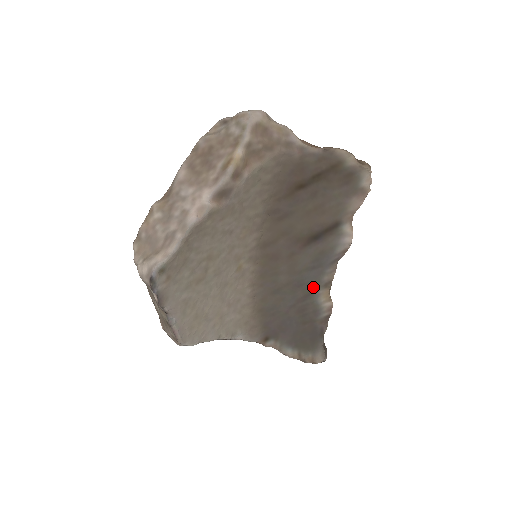
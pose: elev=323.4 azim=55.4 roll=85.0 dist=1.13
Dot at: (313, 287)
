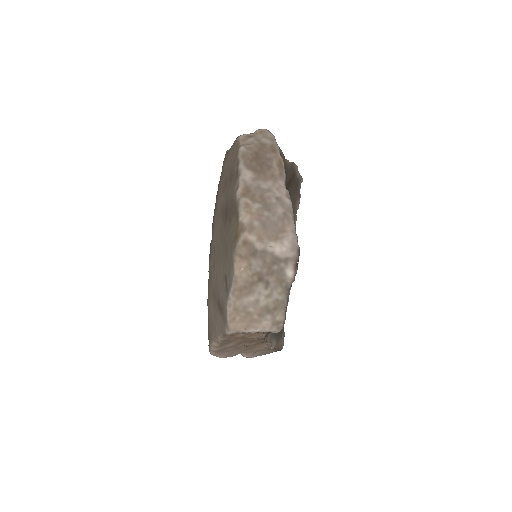
Dot at: occluded
